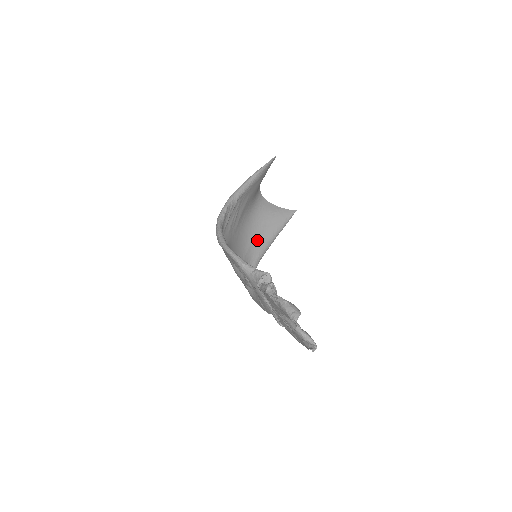
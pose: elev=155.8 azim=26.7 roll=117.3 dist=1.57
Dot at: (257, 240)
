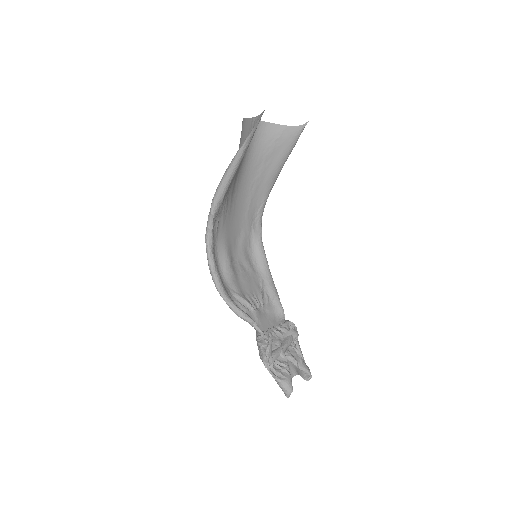
Dot at: (259, 185)
